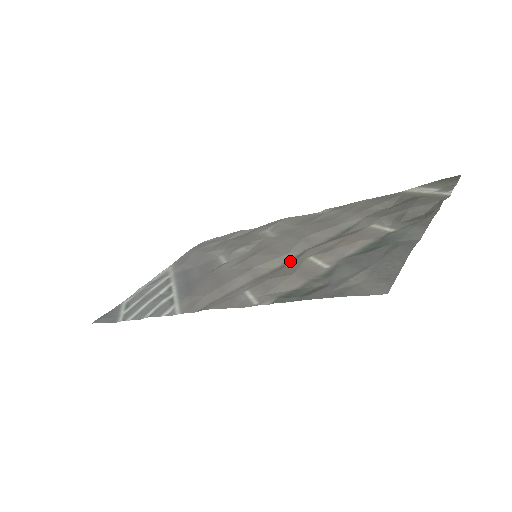
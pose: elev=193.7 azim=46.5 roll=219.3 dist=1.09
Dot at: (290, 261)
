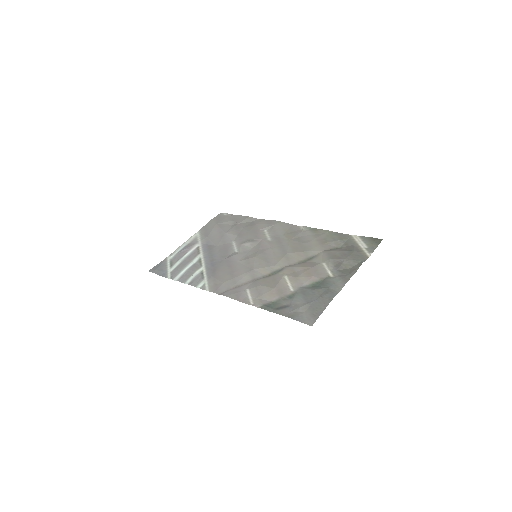
Dot at: (275, 273)
